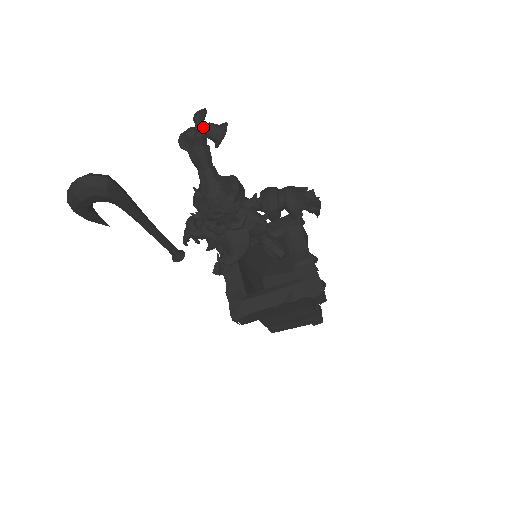
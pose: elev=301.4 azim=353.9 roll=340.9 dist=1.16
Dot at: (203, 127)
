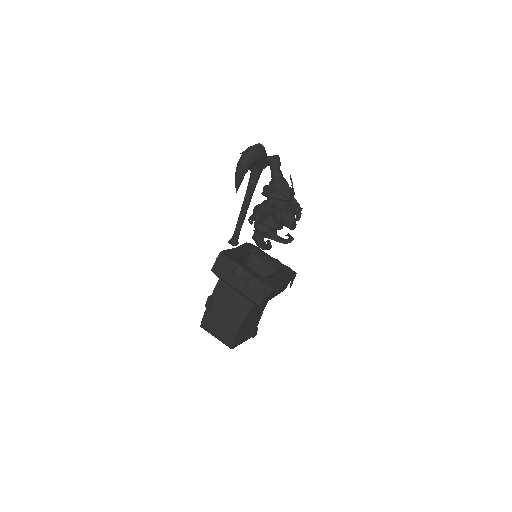
Dot at: occluded
